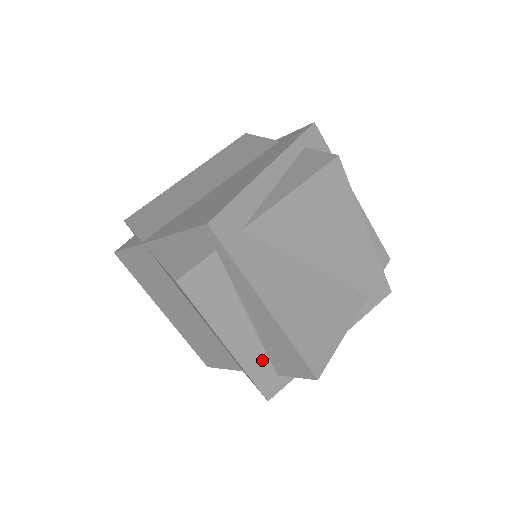
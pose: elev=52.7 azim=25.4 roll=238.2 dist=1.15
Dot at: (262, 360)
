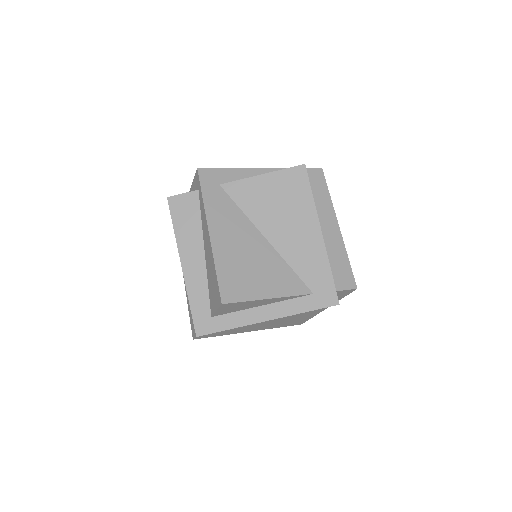
Dot at: (203, 294)
